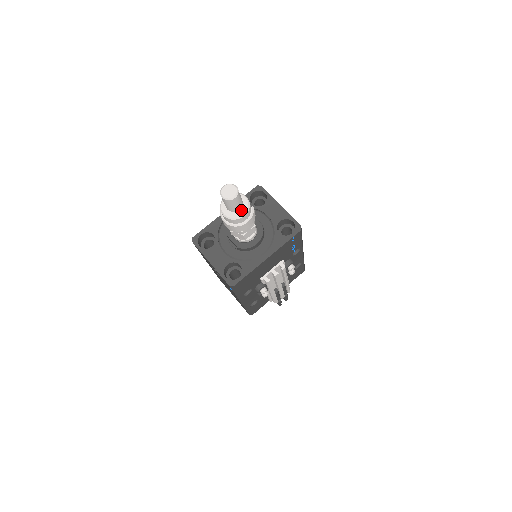
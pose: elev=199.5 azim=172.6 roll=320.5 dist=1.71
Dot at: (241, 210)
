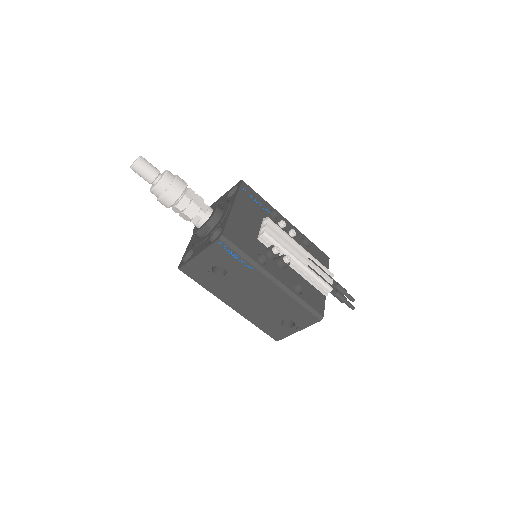
Dot at: (162, 175)
